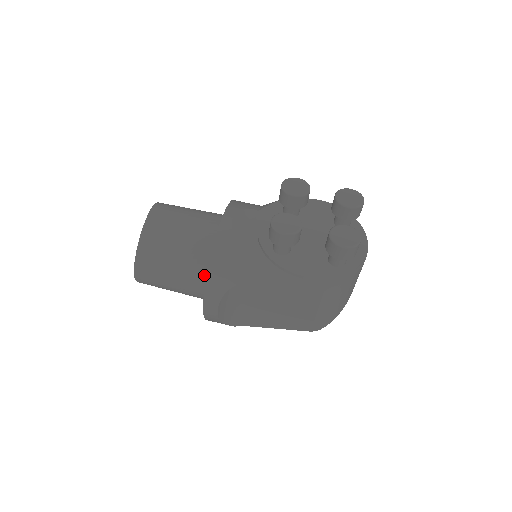
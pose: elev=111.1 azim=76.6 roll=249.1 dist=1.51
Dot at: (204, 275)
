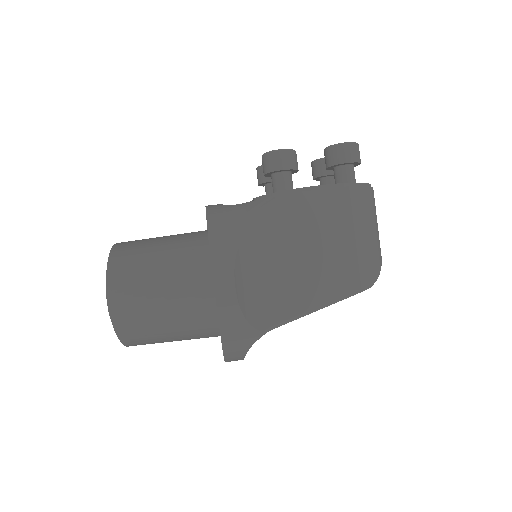
Dot at: (203, 261)
